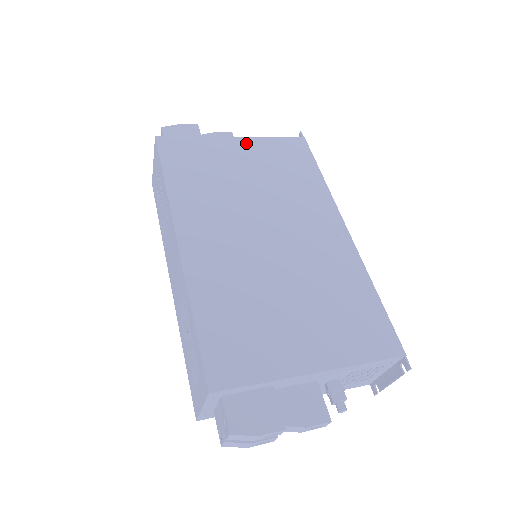
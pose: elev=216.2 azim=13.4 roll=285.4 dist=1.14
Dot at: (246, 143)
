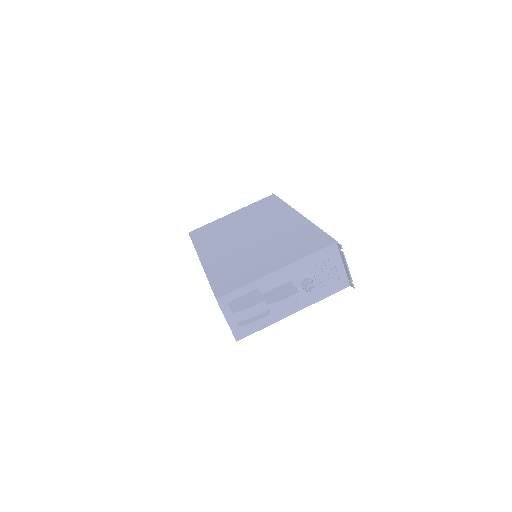
Dot at: (238, 212)
